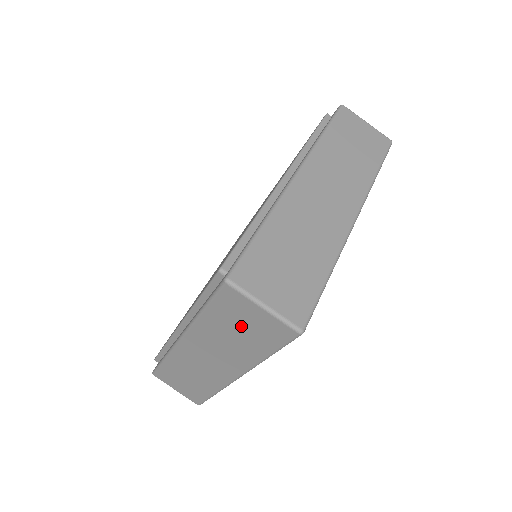
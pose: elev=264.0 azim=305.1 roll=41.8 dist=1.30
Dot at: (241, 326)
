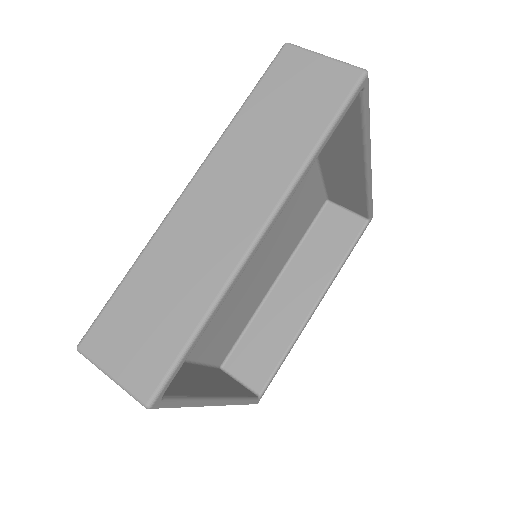
Dot at: (292, 100)
